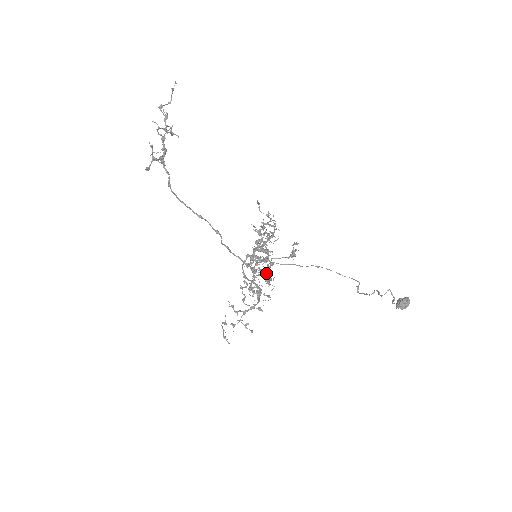
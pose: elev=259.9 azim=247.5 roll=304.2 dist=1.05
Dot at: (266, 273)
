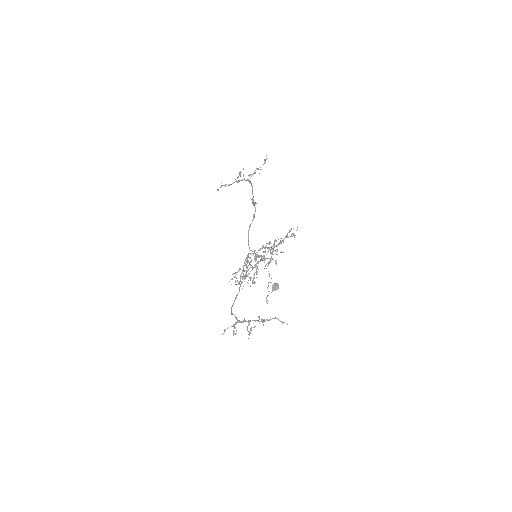
Dot at: occluded
